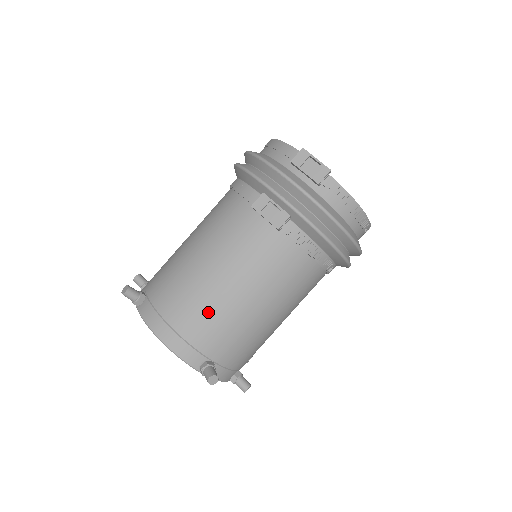
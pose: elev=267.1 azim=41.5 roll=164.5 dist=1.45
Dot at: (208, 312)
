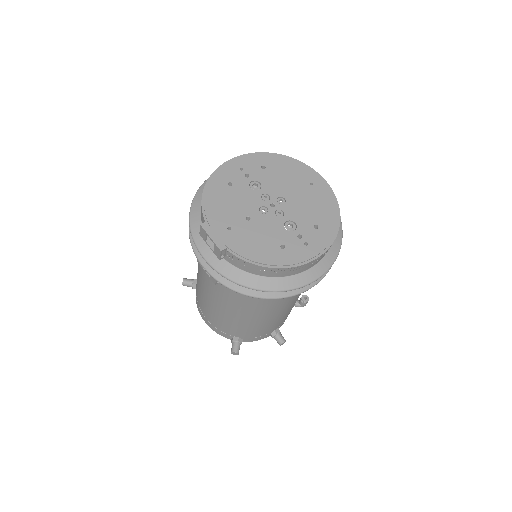
Dot at: (215, 316)
